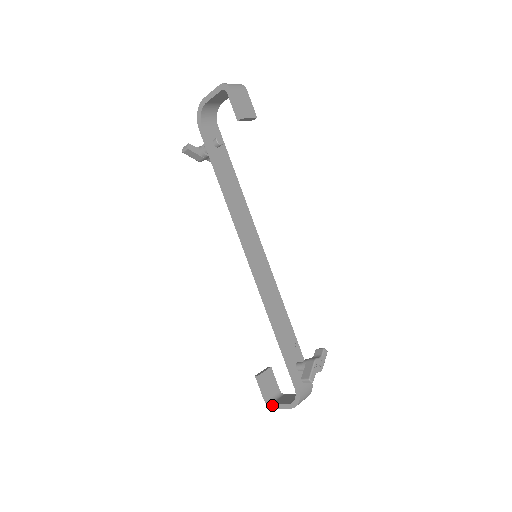
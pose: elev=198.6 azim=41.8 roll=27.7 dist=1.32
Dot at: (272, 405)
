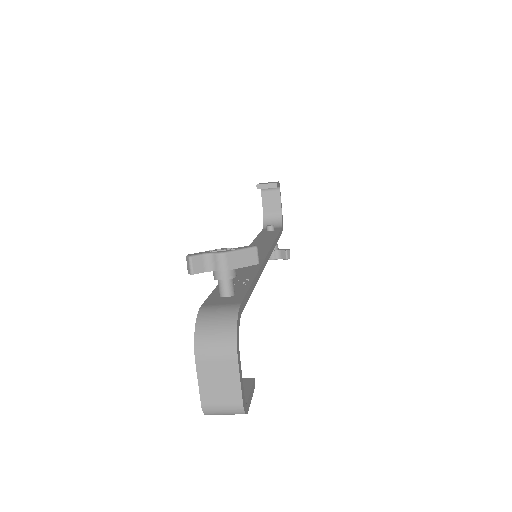
Dot at: (203, 401)
